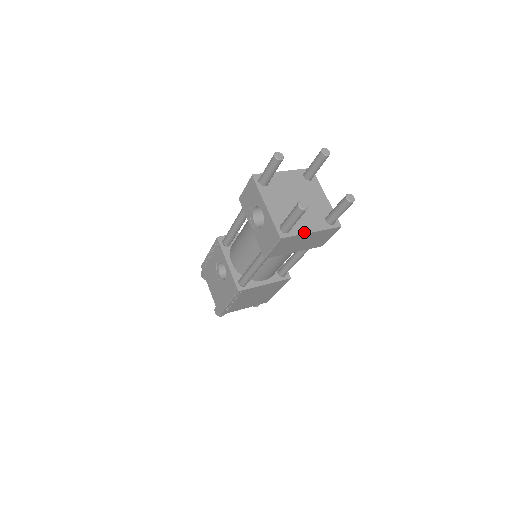
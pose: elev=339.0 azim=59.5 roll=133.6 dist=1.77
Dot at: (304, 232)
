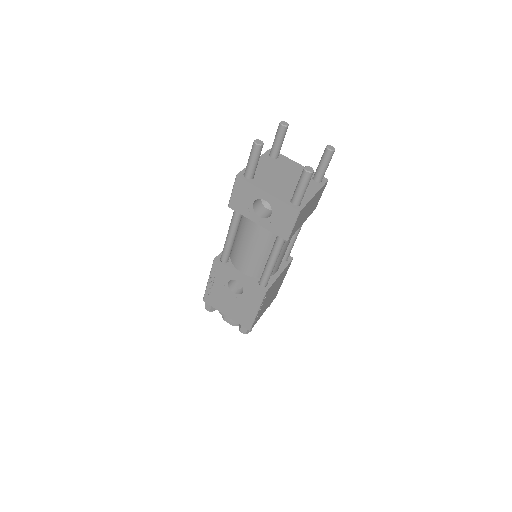
Dot at: (310, 198)
